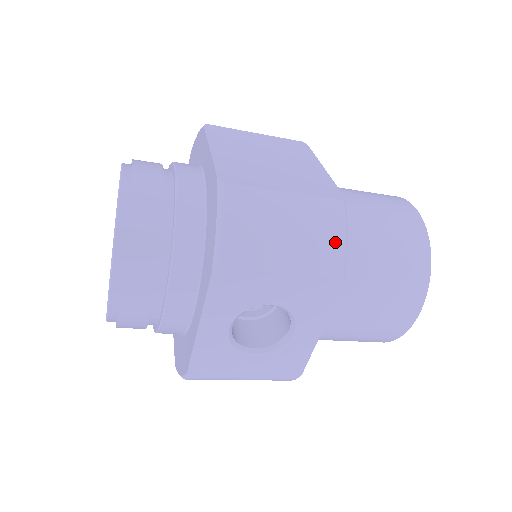
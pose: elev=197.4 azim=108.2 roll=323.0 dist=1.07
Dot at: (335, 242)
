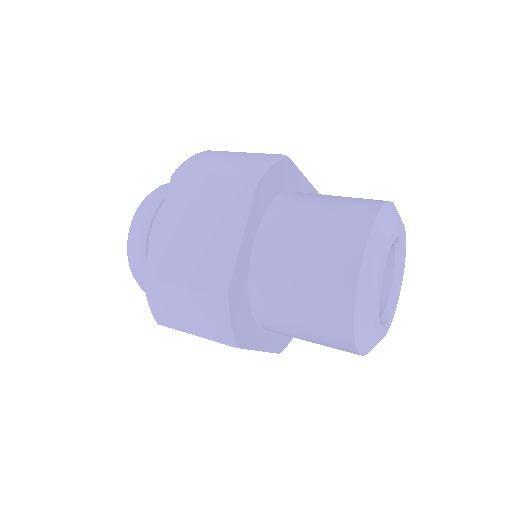
Dot at: (219, 327)
